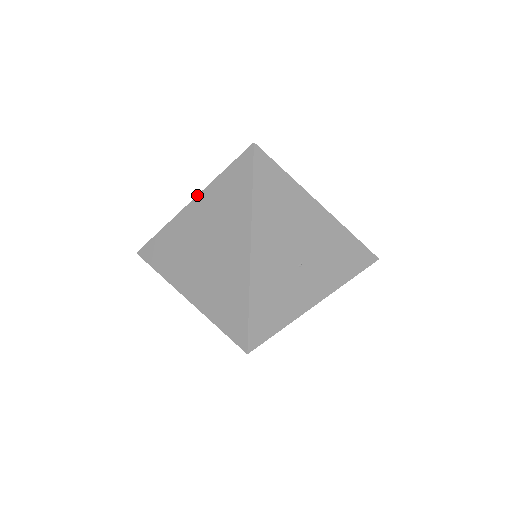
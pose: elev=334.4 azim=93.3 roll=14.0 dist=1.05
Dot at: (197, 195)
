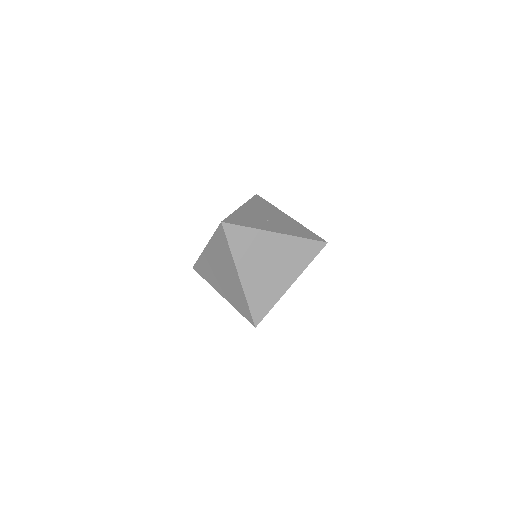
Dot at: occluded
